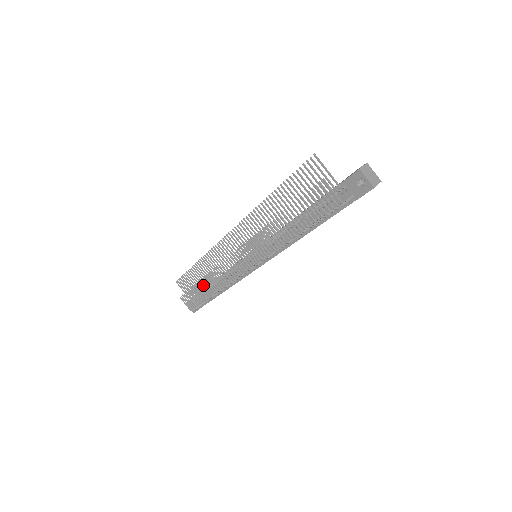
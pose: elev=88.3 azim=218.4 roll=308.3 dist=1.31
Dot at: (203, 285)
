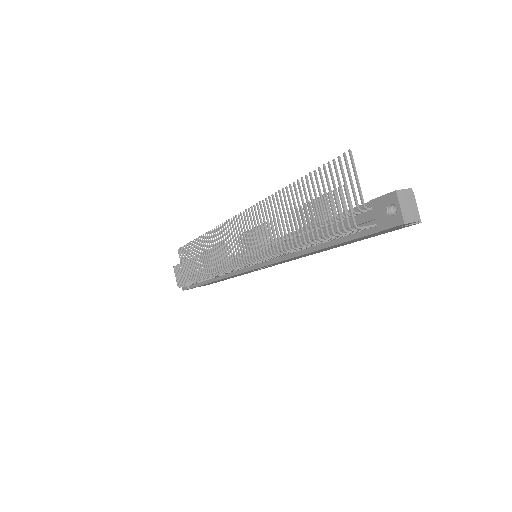
Dot at: (195, 263)
